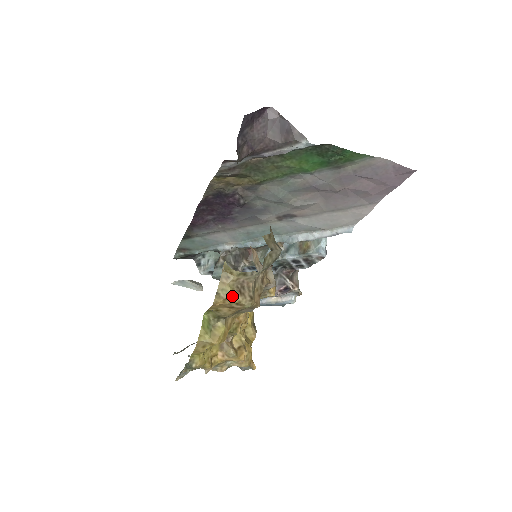
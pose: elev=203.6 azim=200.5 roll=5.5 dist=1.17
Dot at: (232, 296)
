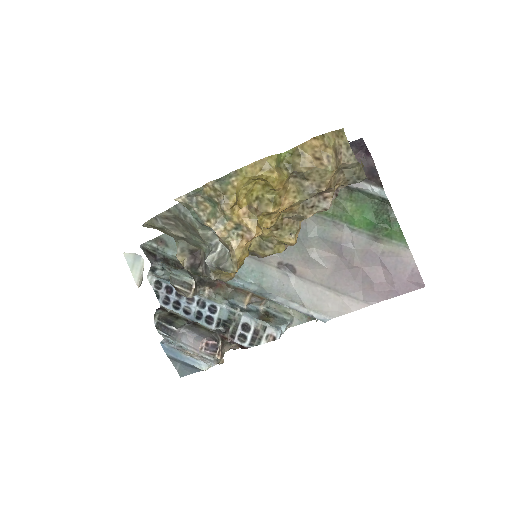
Dot at: (331, 148)
